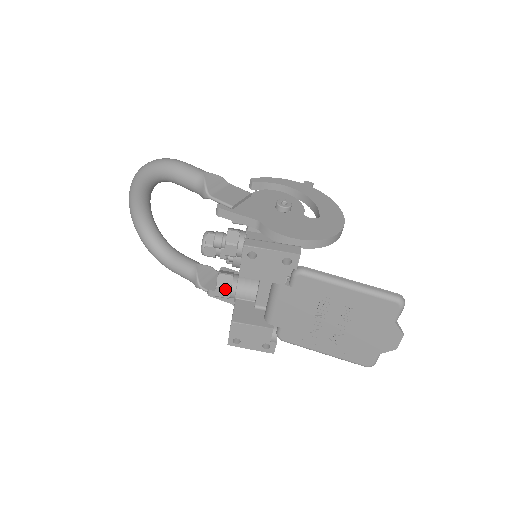
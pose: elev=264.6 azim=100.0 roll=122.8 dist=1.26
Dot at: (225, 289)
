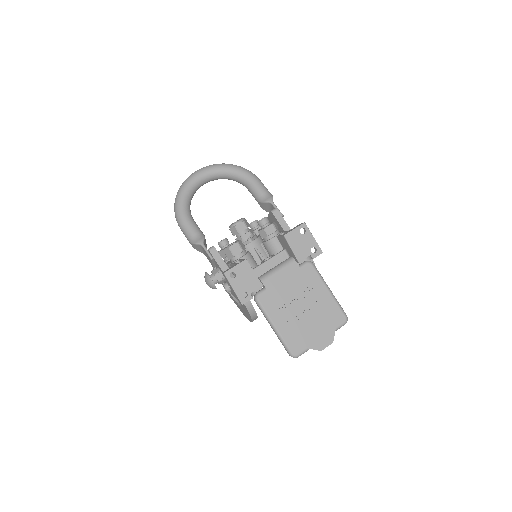
Dot at: (240, 248)
